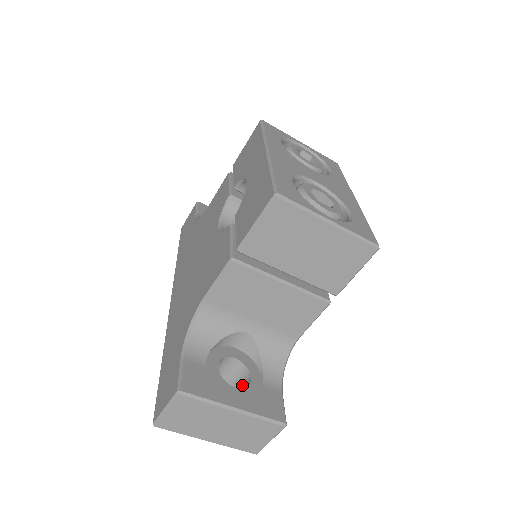
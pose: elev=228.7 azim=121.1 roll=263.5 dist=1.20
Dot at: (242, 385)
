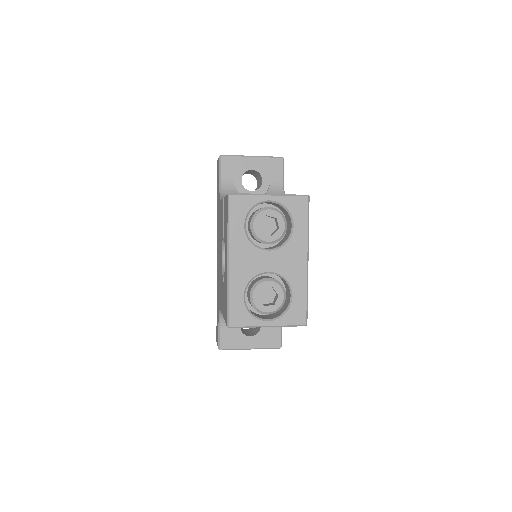
Dot at: occluded
